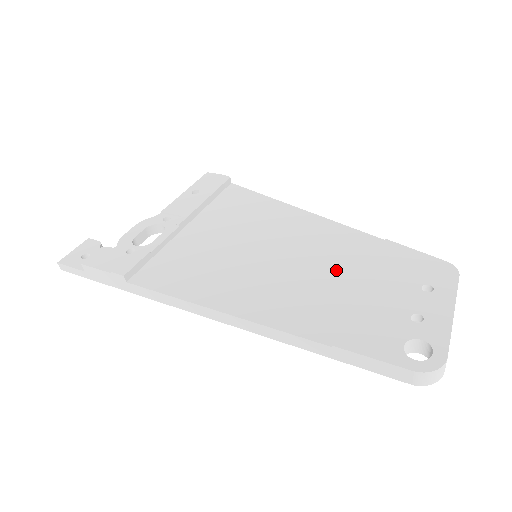
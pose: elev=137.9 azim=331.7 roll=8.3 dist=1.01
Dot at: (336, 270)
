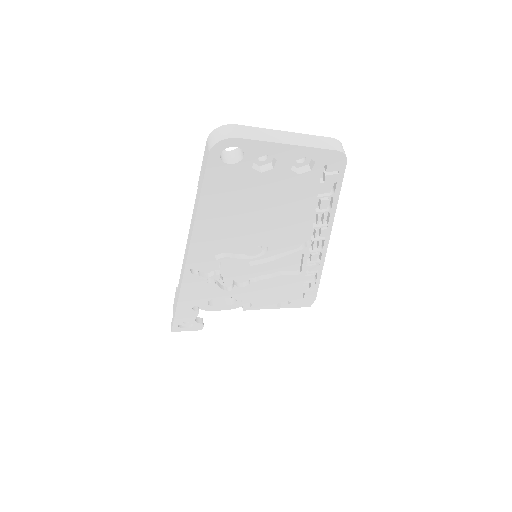
Dot at: occluded
